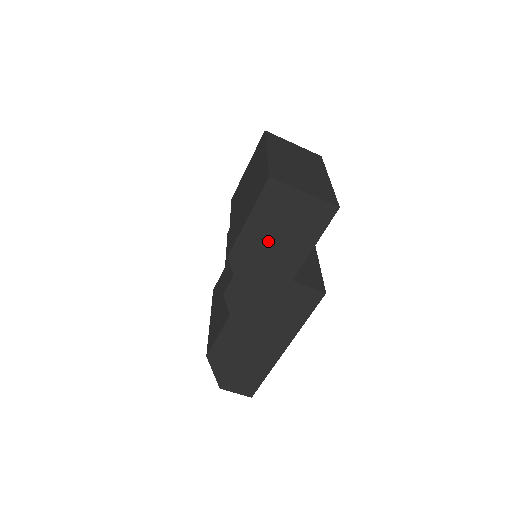
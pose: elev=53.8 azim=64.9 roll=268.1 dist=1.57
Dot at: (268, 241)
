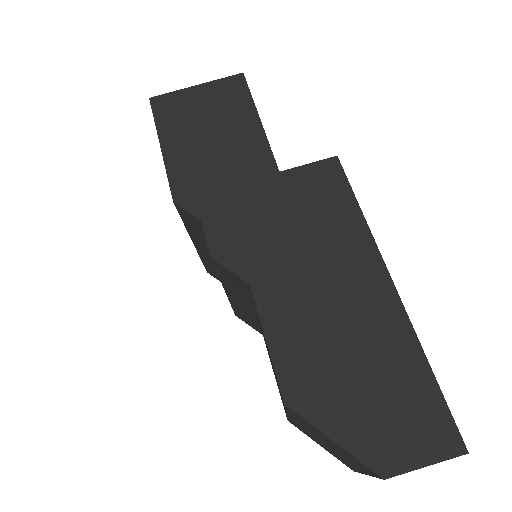
Dot at: (204, 151)
